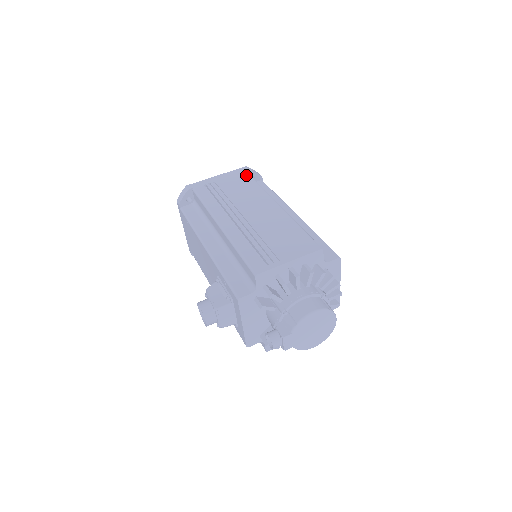
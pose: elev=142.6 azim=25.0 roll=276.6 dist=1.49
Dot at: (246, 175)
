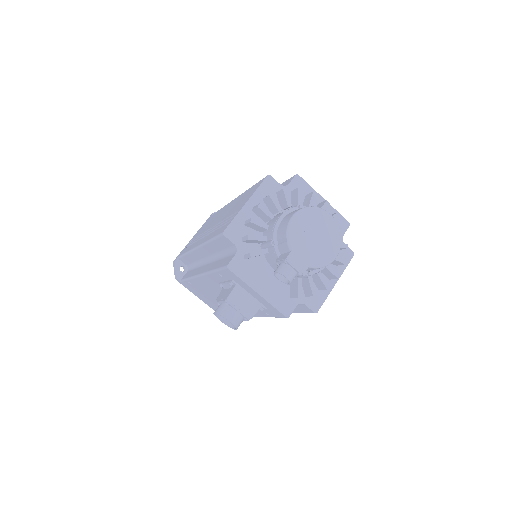
Dot at: occluded
